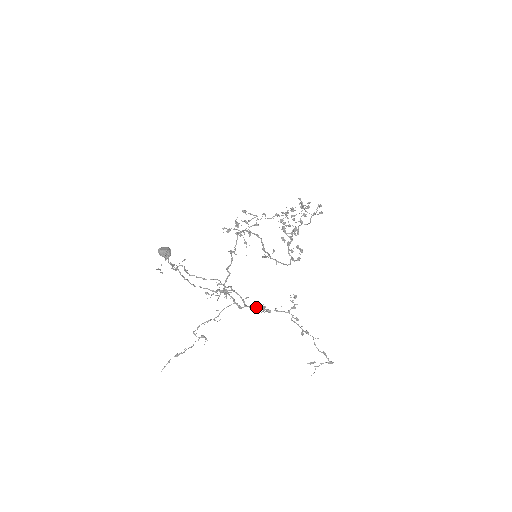
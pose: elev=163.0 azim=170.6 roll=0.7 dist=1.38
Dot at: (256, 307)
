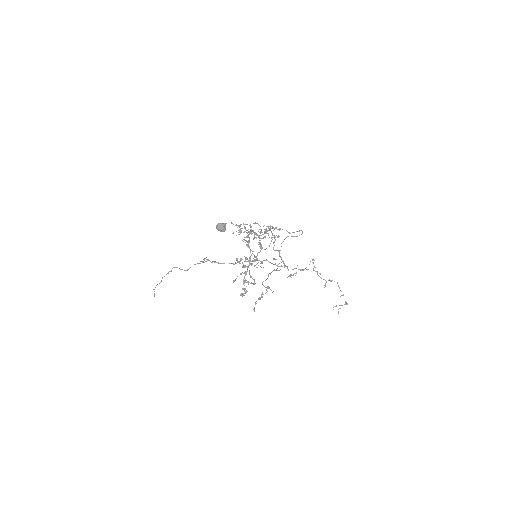
Dot at: occluded
